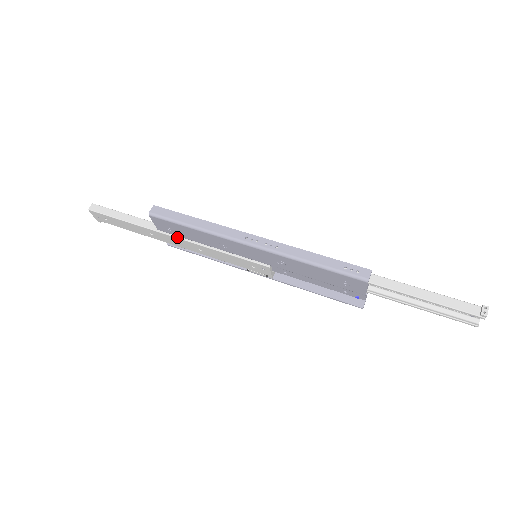
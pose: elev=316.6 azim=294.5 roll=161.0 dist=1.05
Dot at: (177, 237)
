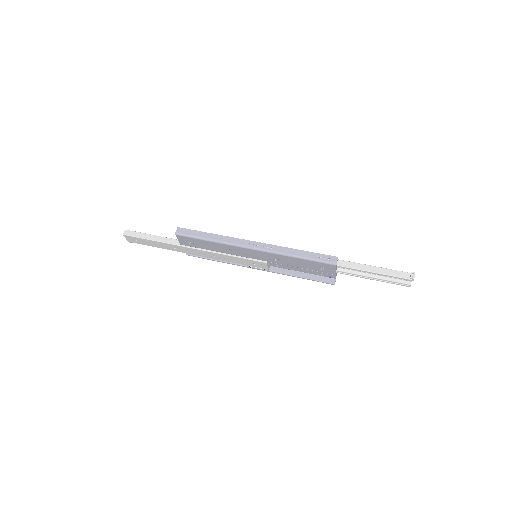
Dot at: (196, 248)
